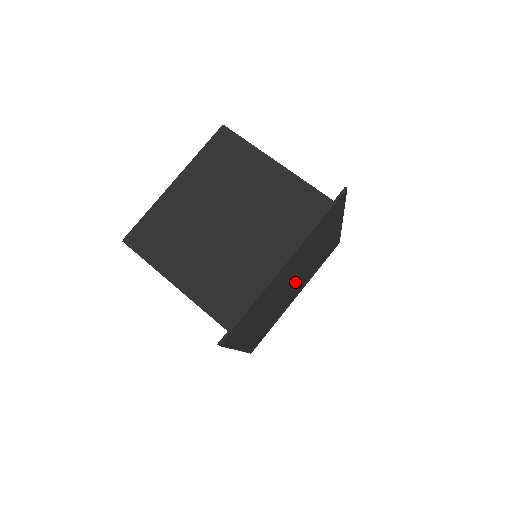
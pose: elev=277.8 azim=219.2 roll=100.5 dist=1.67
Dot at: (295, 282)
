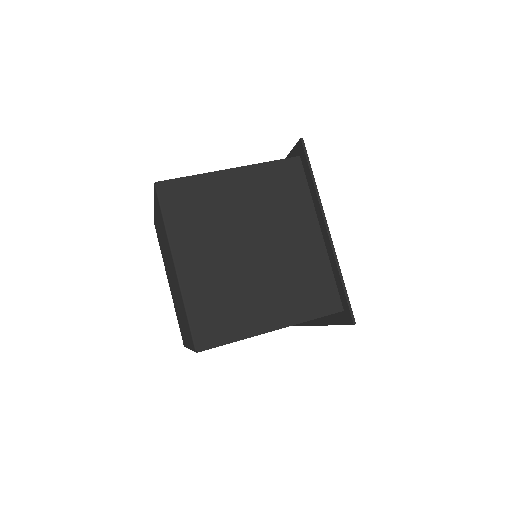
Dot at: occluded
